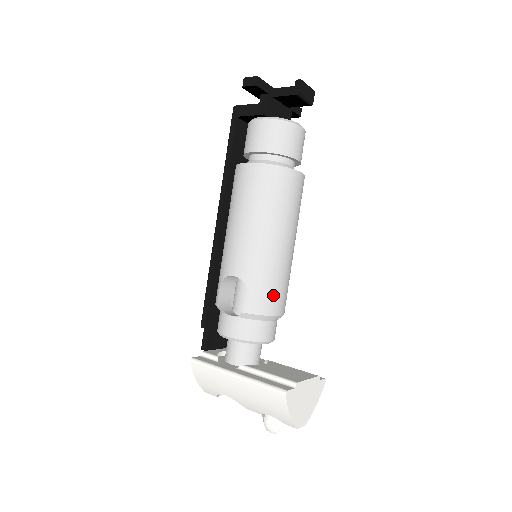
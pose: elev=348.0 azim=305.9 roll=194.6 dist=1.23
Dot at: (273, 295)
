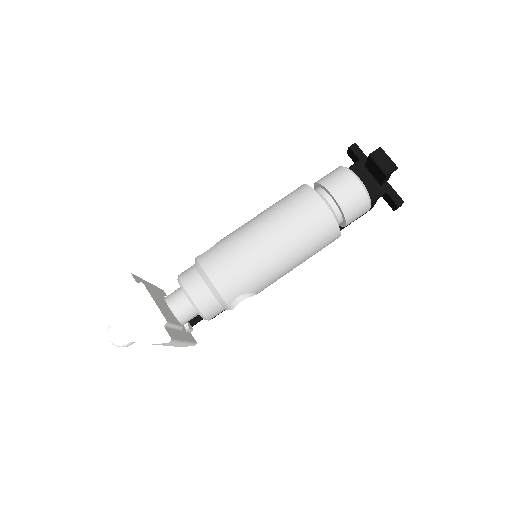
Dot at: (219, 258)
